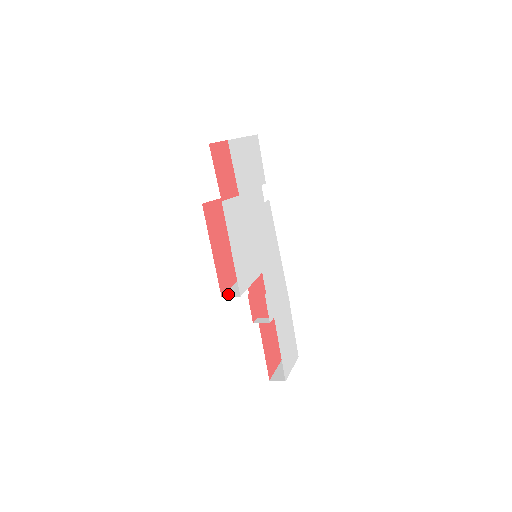
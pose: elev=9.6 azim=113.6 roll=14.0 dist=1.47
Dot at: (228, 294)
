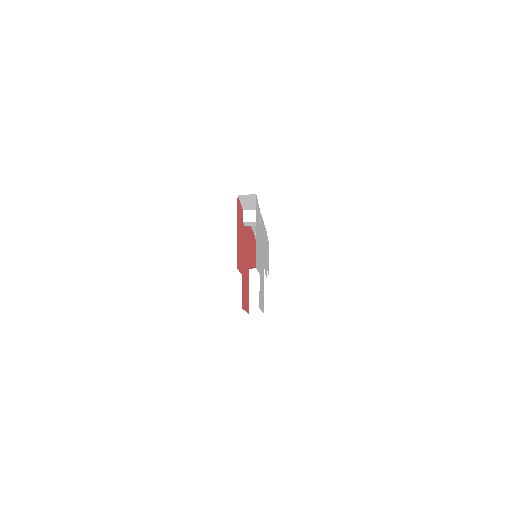
Dot at: (252, 309)
